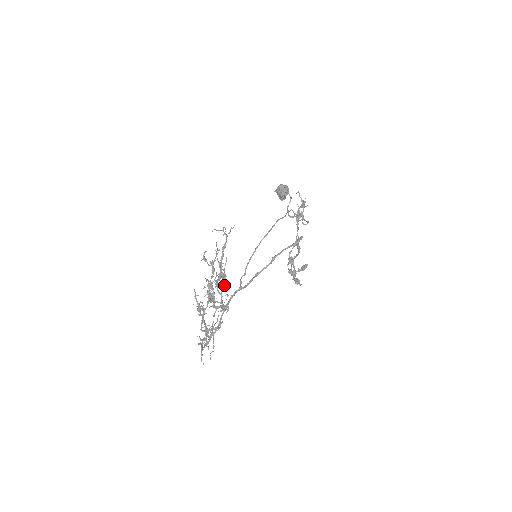
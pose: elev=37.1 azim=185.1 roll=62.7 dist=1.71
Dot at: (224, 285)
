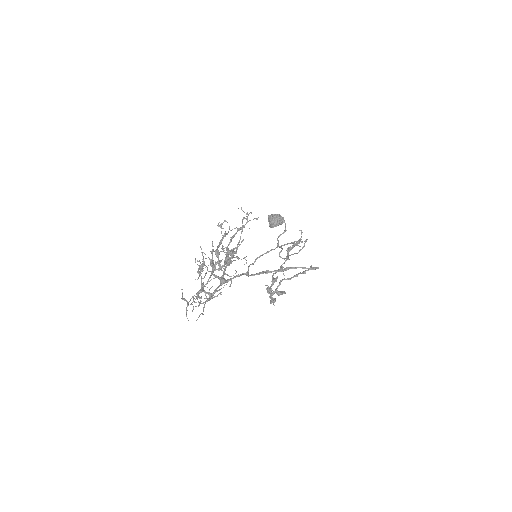
Dot at: (232, 261)
